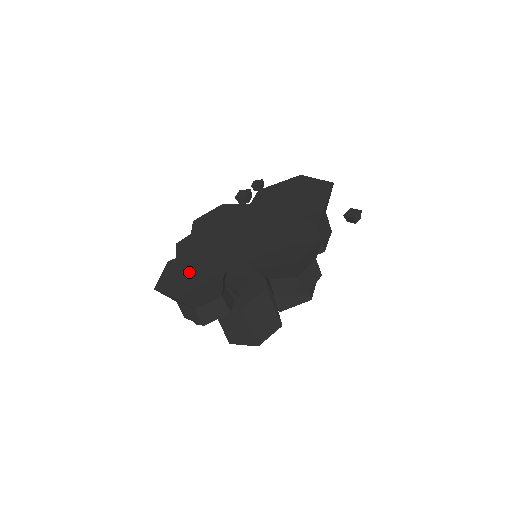
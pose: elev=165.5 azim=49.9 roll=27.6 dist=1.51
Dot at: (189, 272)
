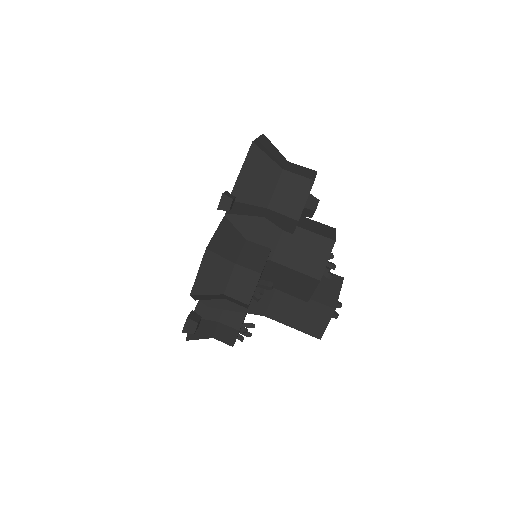
Dot at: occluded
